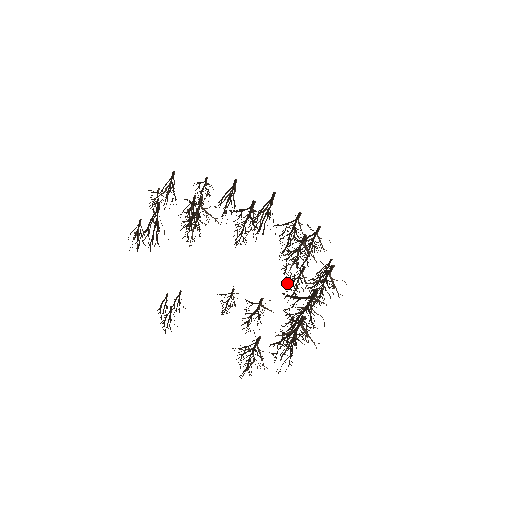
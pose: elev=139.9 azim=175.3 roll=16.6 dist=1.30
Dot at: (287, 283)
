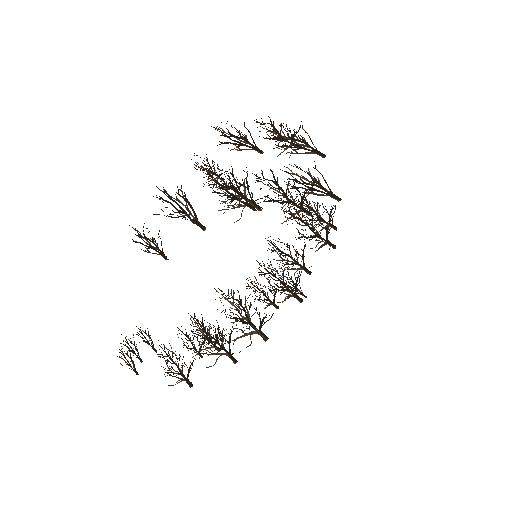
Dot at: (257, 286)
